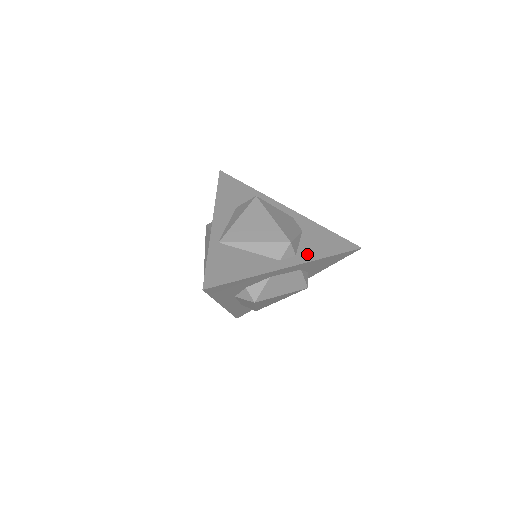
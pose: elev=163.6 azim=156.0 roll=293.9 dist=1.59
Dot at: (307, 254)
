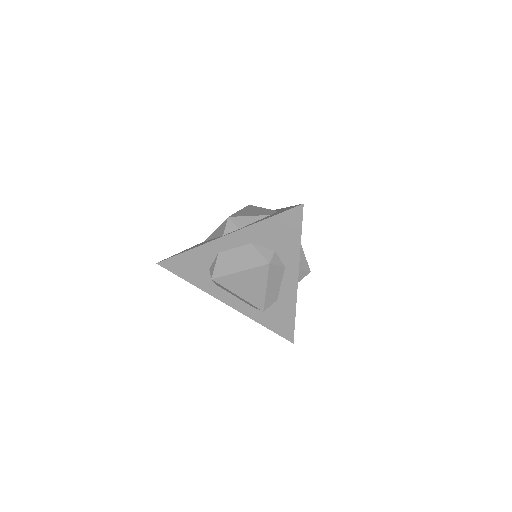
Dot at: (248, 225)
